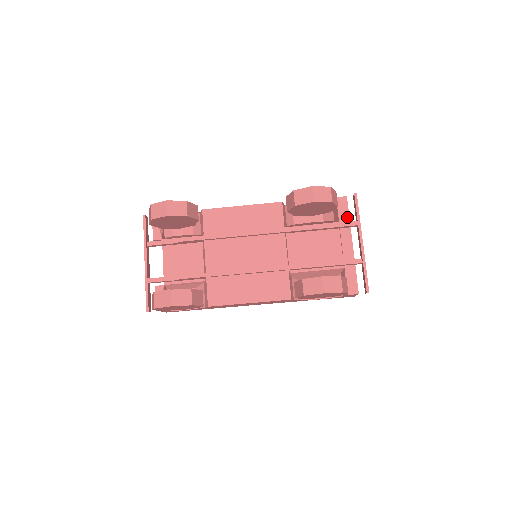
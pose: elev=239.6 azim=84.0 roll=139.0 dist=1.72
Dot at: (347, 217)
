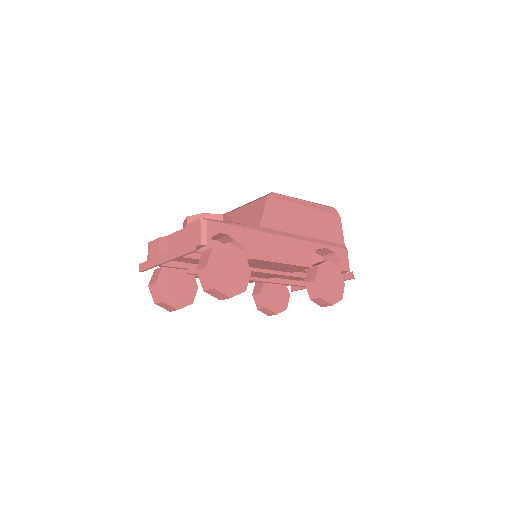
Dot at: occluded
